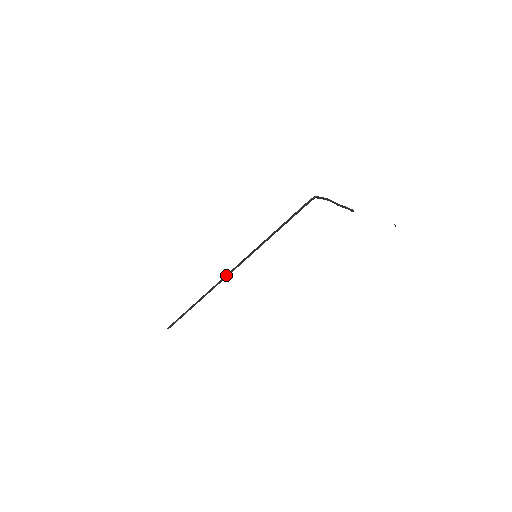
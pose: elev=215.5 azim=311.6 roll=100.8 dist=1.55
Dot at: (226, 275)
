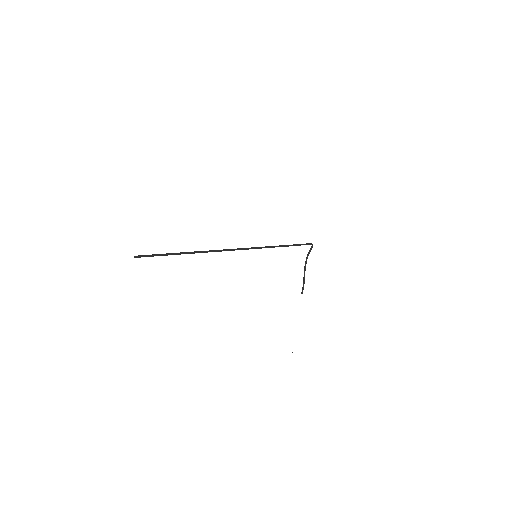
Dot at: occluded
